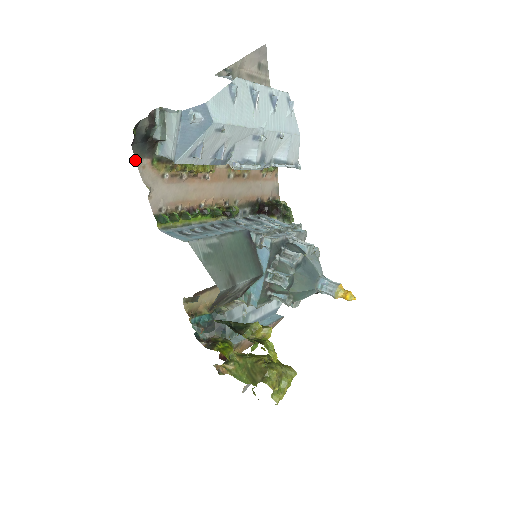
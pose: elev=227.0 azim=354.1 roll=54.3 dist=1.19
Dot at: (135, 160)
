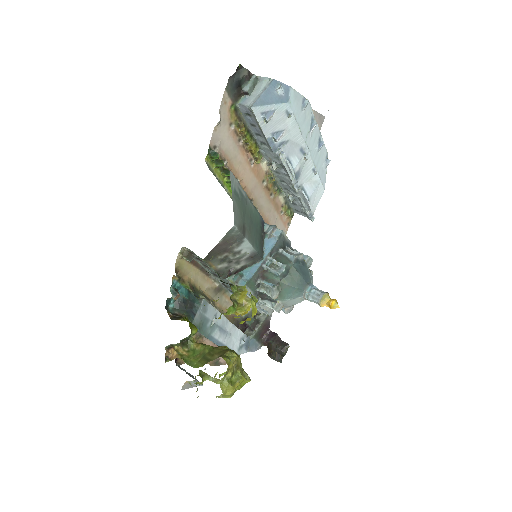
Dot at: (224, 91)
